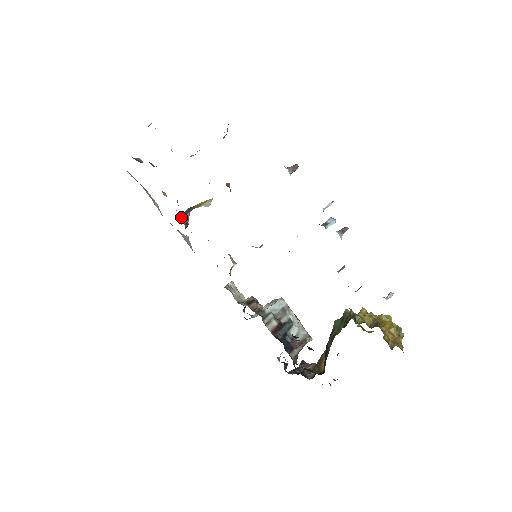
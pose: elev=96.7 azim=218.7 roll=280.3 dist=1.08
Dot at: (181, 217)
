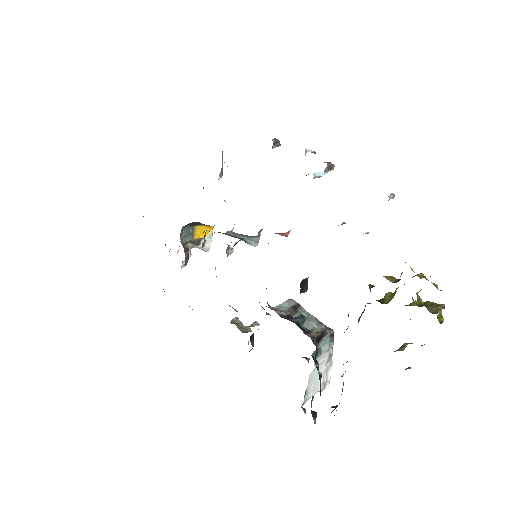
Dot at: (180, 239)
